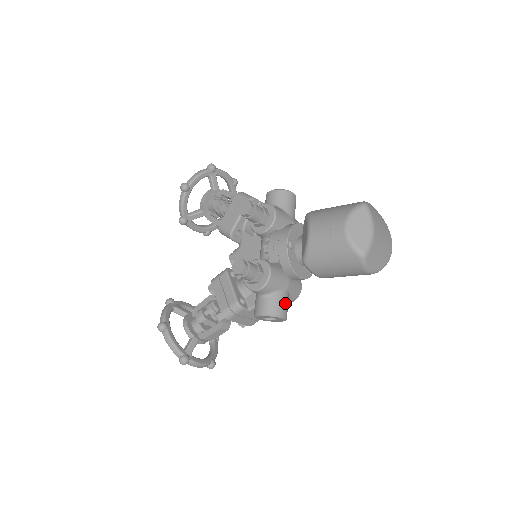
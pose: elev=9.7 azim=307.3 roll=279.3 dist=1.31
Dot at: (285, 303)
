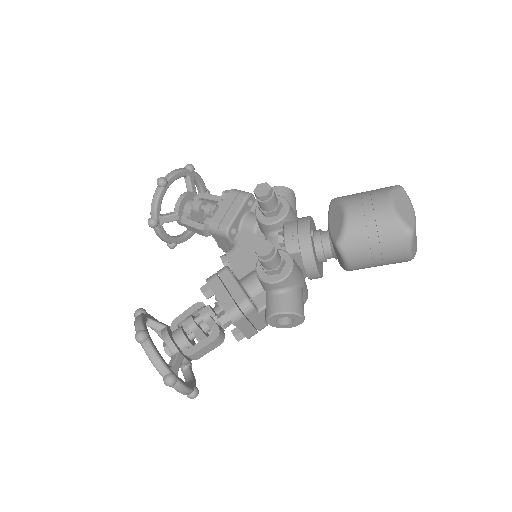
Dot at: (303, 302)
